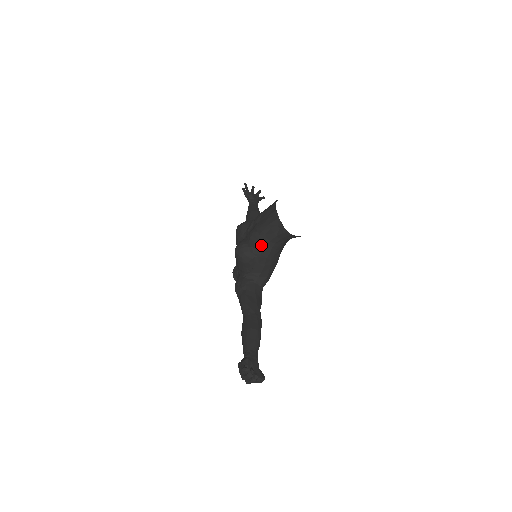
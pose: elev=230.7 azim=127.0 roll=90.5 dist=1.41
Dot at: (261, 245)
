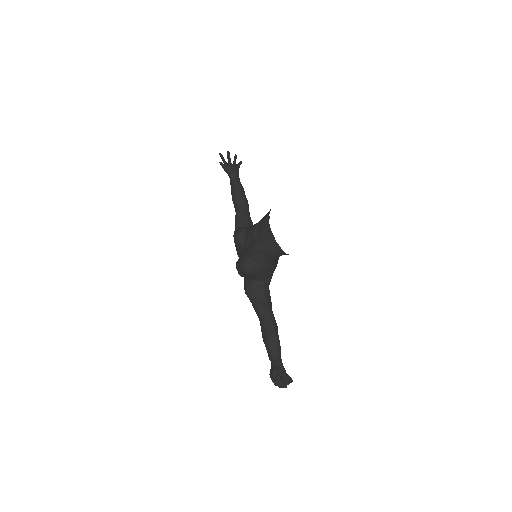
Dot at: (263, 261)
